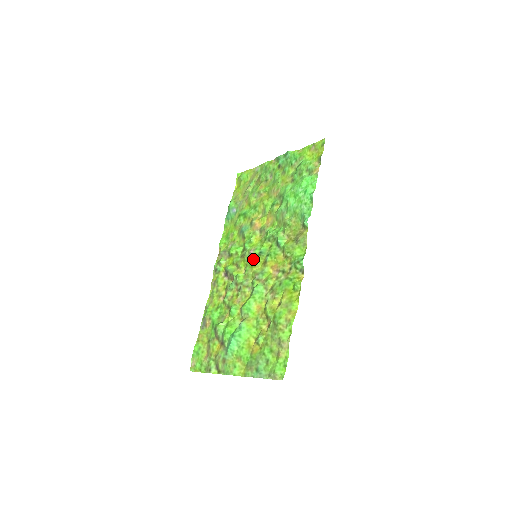
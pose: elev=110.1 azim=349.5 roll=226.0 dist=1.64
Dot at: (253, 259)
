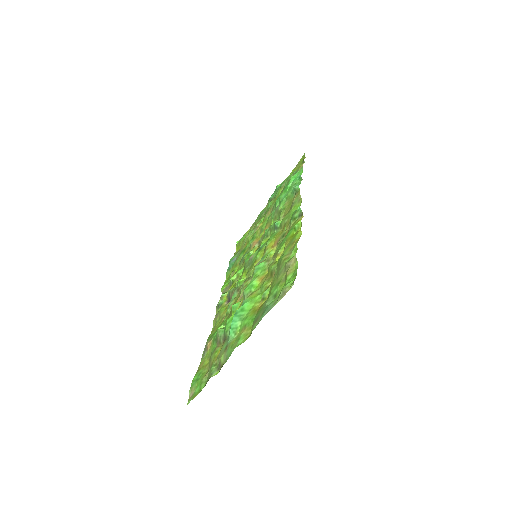
Dot at: (253, 259)
